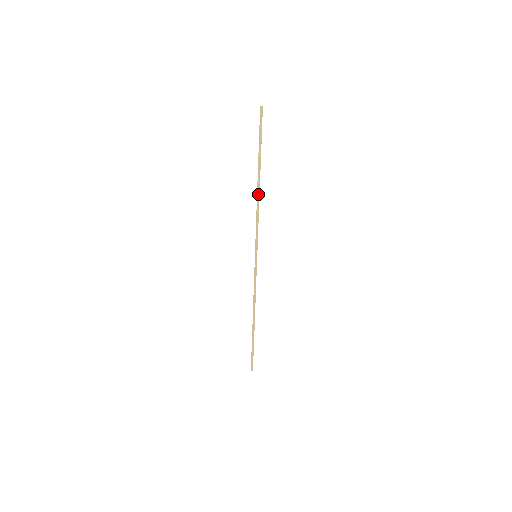
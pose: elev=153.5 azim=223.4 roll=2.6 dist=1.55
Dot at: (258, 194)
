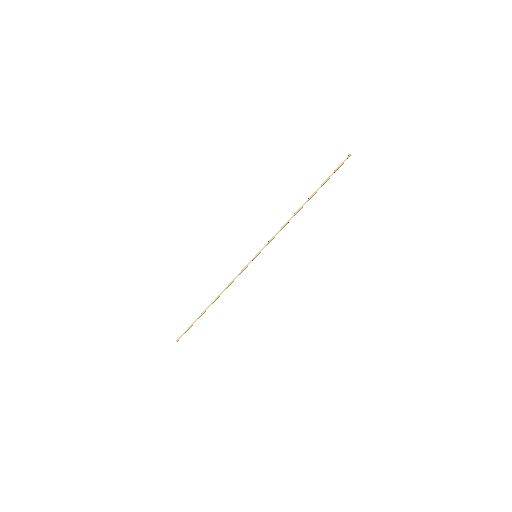
Dot at: occluded
